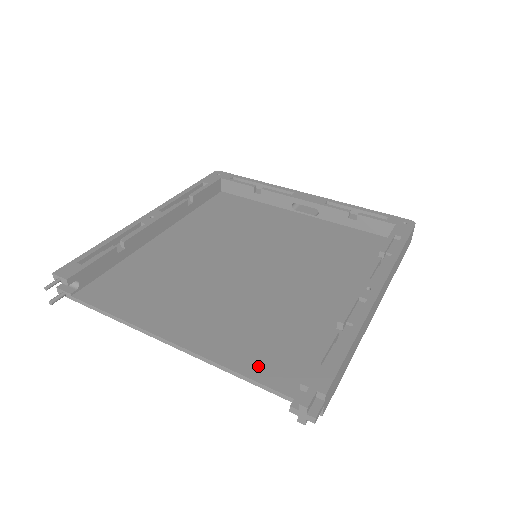
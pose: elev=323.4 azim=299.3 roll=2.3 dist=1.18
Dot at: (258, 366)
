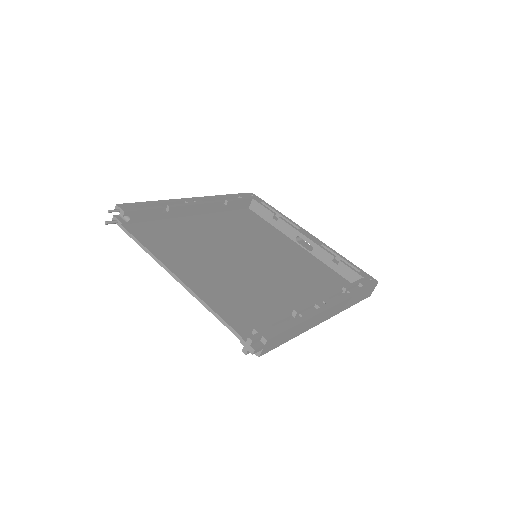
Dot at: (230, 314)
